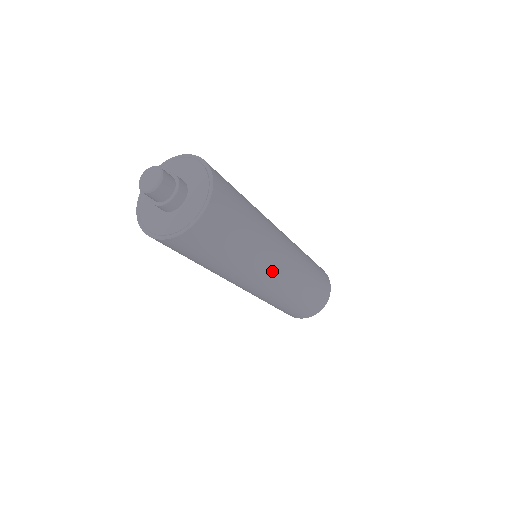
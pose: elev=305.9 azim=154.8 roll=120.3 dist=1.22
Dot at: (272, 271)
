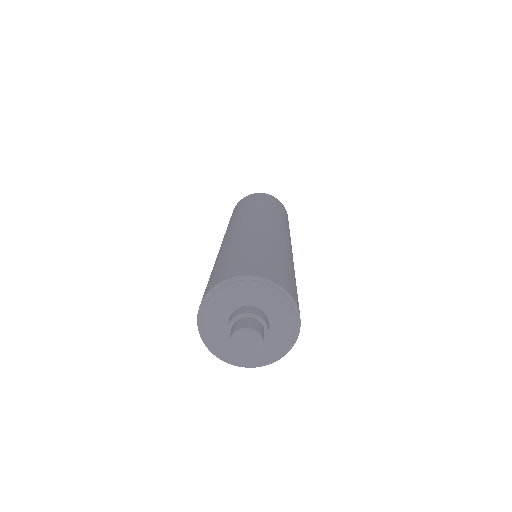
Dot at: occluded
